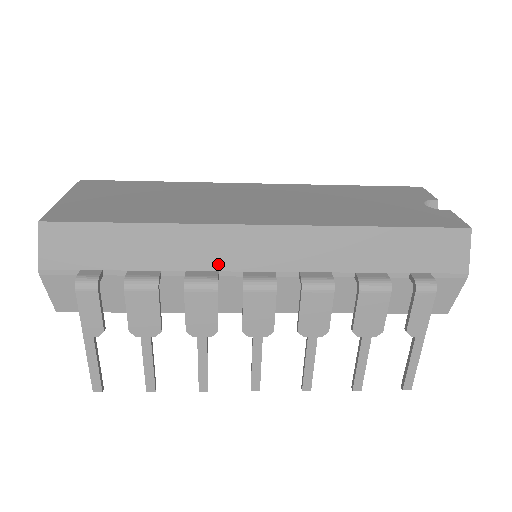
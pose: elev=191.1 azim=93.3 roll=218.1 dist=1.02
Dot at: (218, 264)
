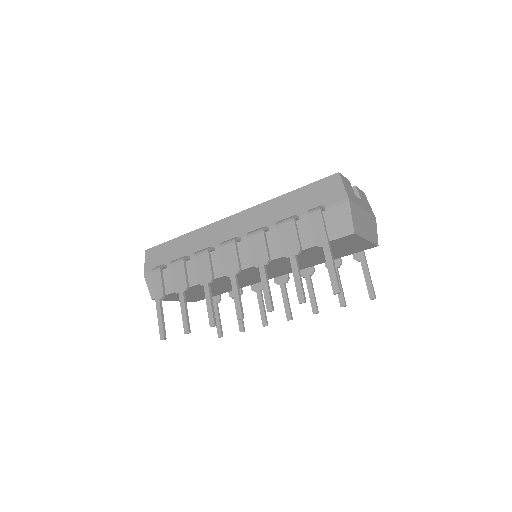
Dot at: (214, 244)
